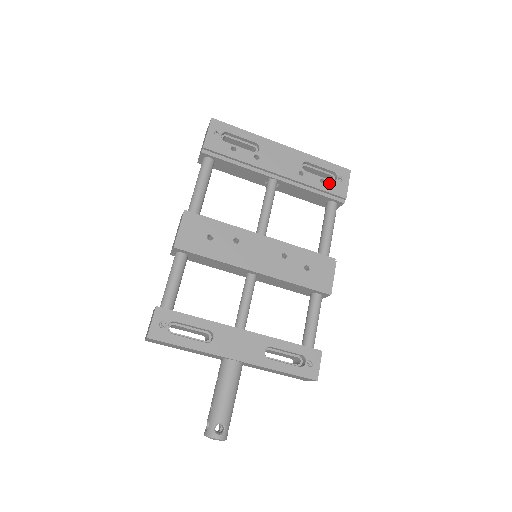
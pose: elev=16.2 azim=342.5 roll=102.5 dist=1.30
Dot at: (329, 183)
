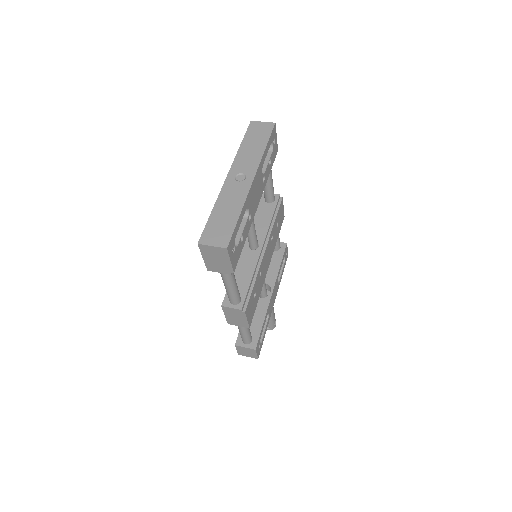
Dot at: (272, 157)
